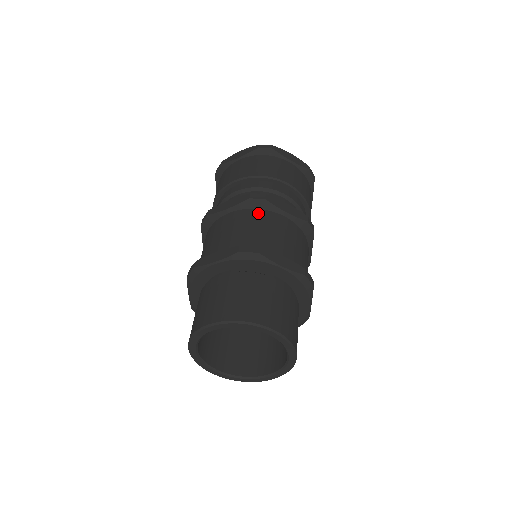
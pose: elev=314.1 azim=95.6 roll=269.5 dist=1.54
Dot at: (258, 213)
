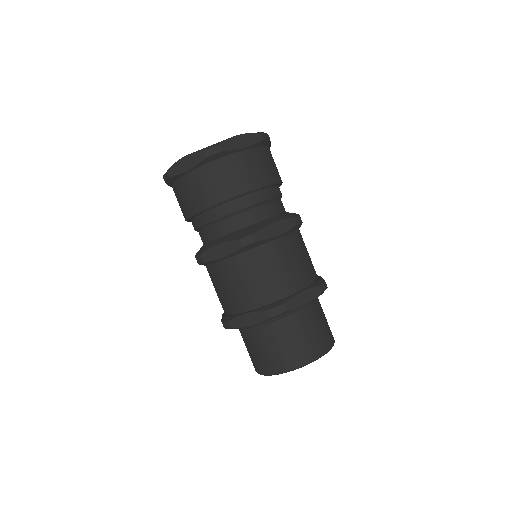
Dot at: (256, 254)
